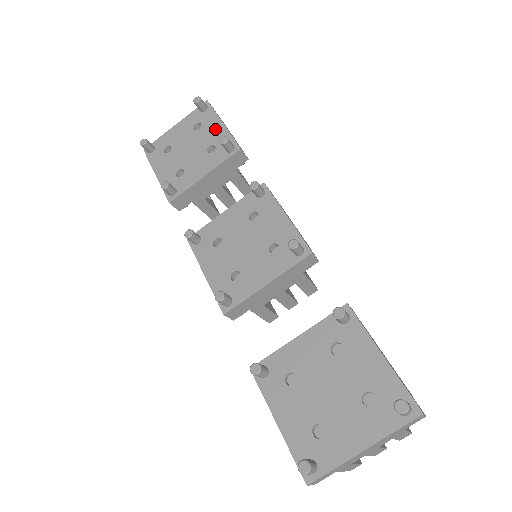
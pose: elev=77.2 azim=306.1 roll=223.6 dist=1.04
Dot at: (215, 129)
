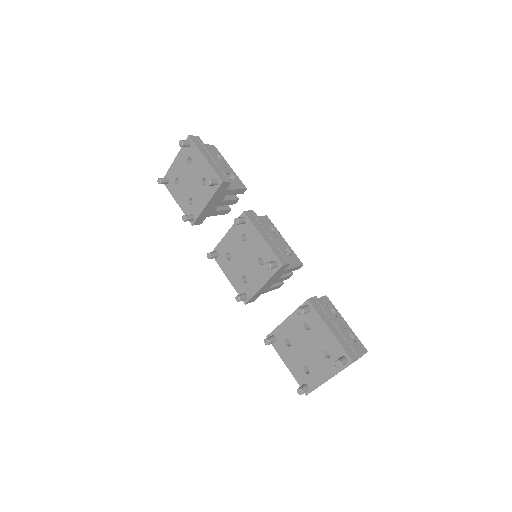
Dot at: (202, 164)
